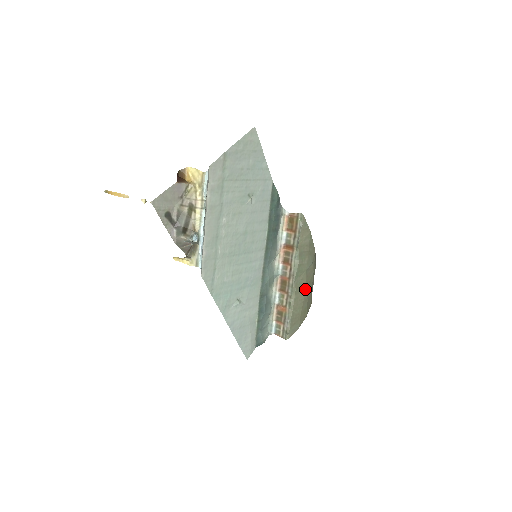
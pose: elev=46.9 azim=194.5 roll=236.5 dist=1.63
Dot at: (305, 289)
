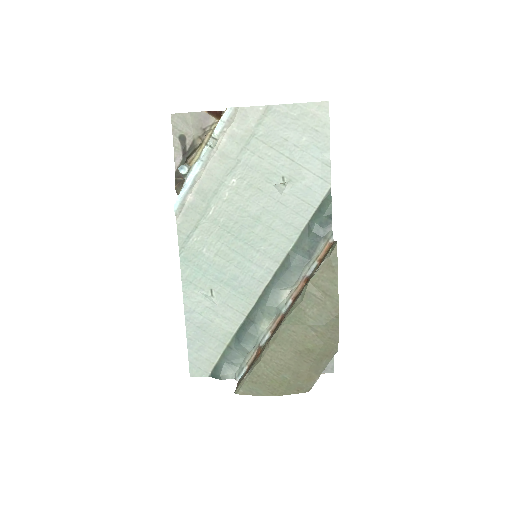
Dot at: (294, 351)
